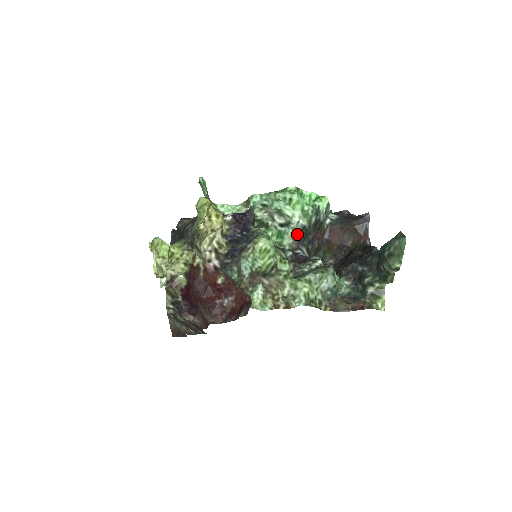
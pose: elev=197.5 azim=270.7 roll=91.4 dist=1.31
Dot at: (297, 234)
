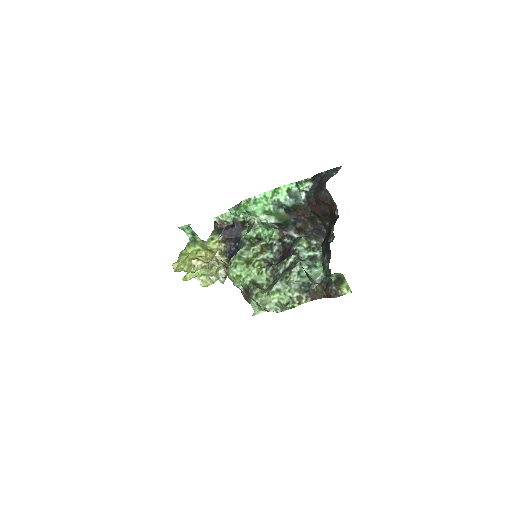
Dot at: (277, 227)
